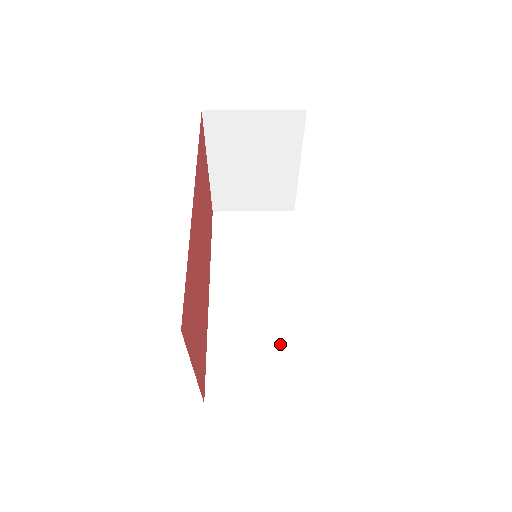
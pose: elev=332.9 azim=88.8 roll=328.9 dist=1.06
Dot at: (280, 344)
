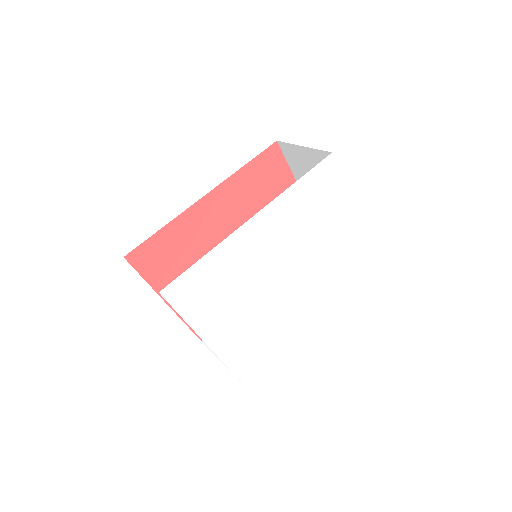
Dot at: occluded
